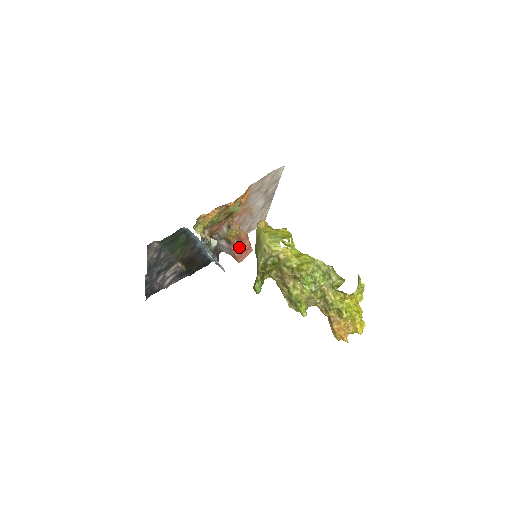
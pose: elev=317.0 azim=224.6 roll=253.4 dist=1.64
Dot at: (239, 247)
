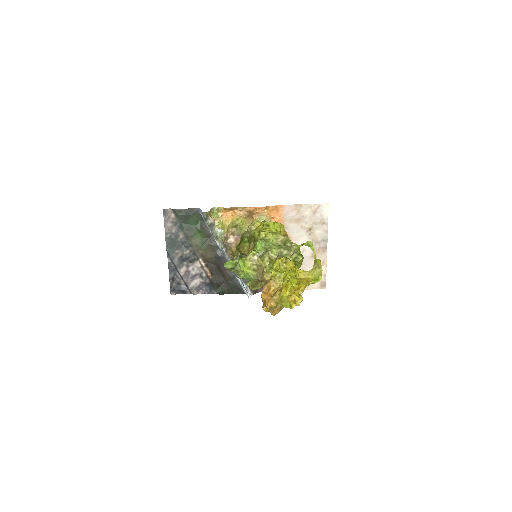
Dot at: occluded
